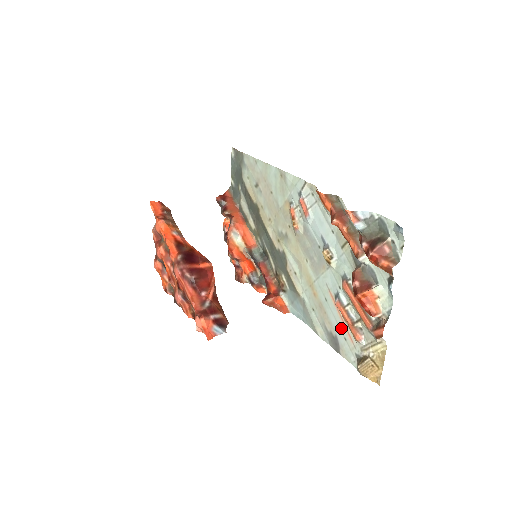
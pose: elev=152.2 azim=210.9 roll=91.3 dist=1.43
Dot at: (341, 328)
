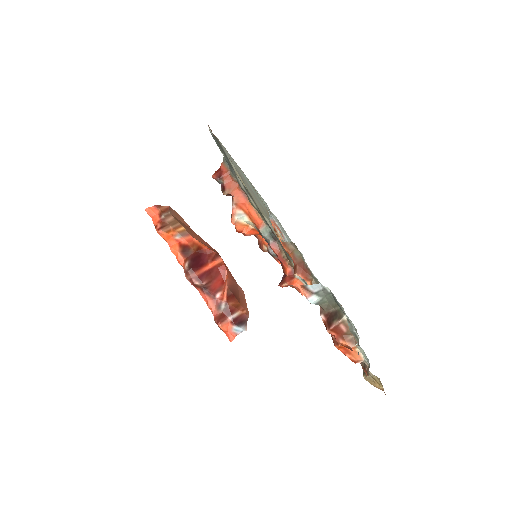
Dot at: occluded
